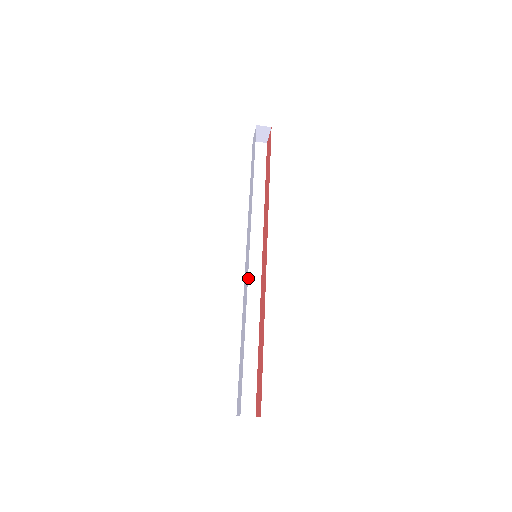
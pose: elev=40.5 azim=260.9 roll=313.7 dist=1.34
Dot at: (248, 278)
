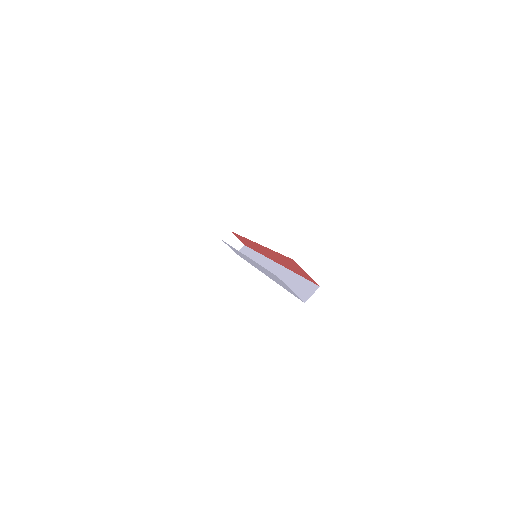
Dot at: occluded
